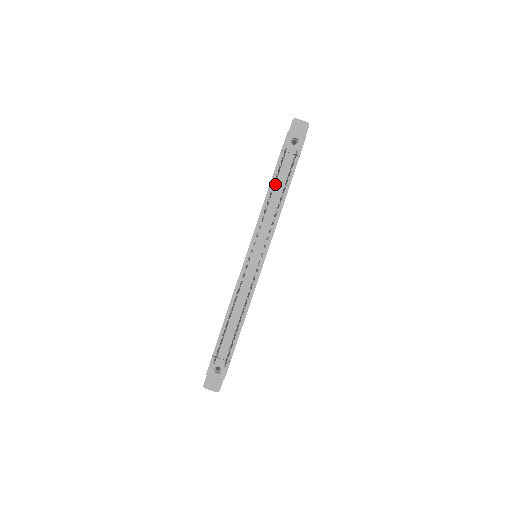
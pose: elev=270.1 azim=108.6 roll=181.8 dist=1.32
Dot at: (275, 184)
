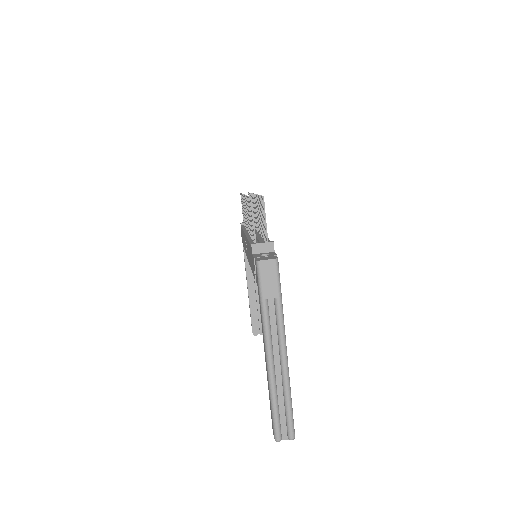
Dot at: occluded
